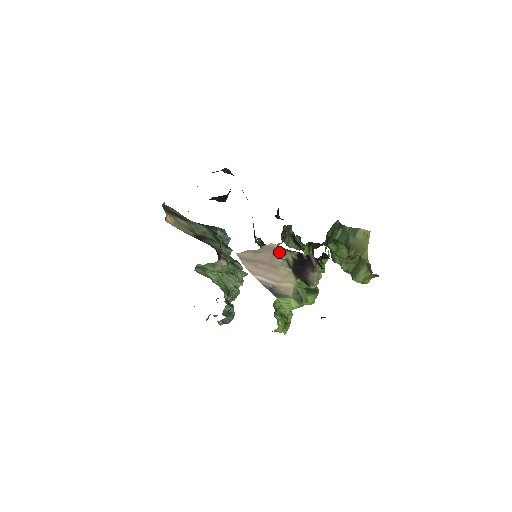
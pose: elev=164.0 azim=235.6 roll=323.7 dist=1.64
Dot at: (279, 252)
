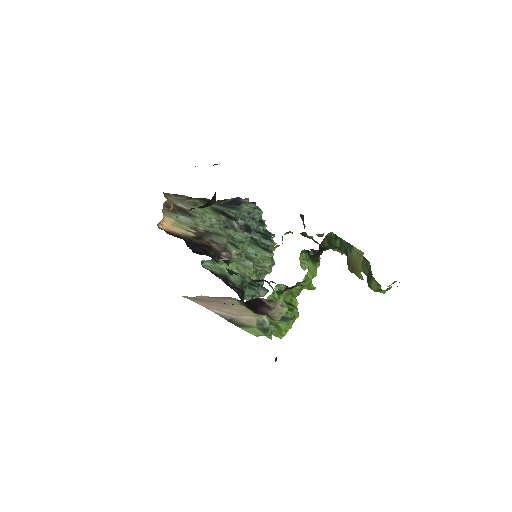
Dot at: (220, 297)
